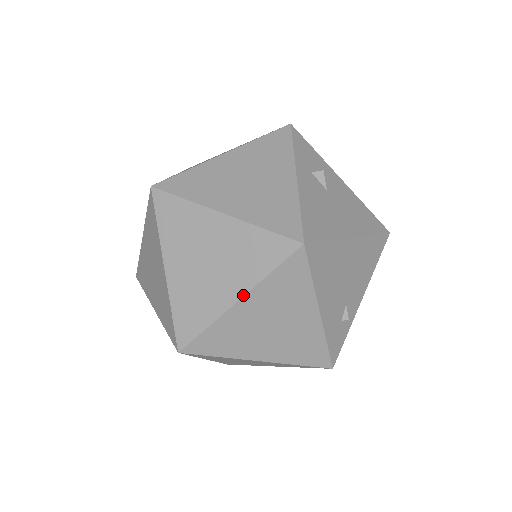
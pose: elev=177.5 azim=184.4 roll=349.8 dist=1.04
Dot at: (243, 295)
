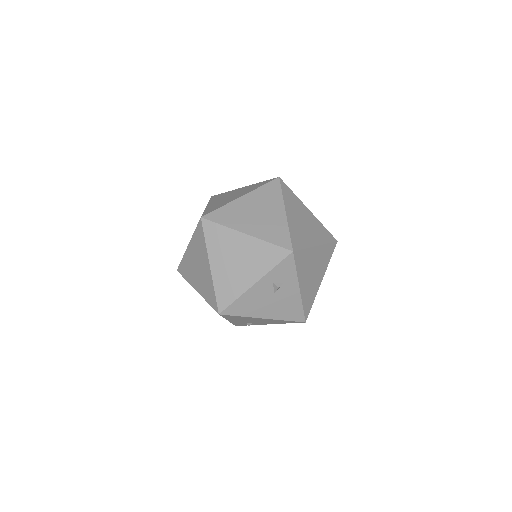
Dot at: occluded
